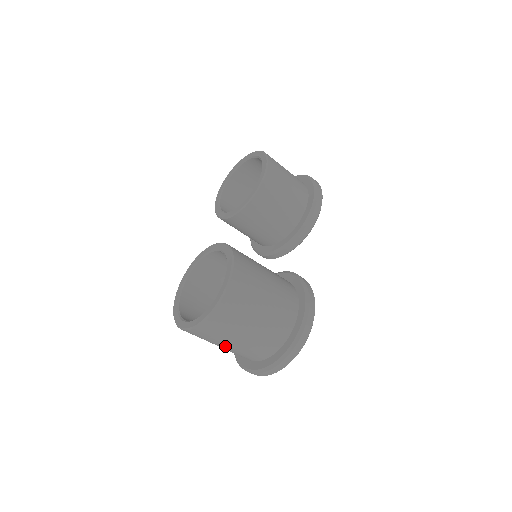
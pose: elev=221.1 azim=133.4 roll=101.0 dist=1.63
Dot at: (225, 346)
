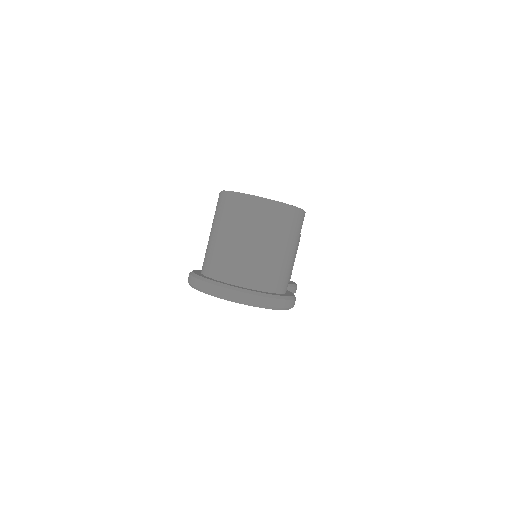
Dot at: (243, 240)
